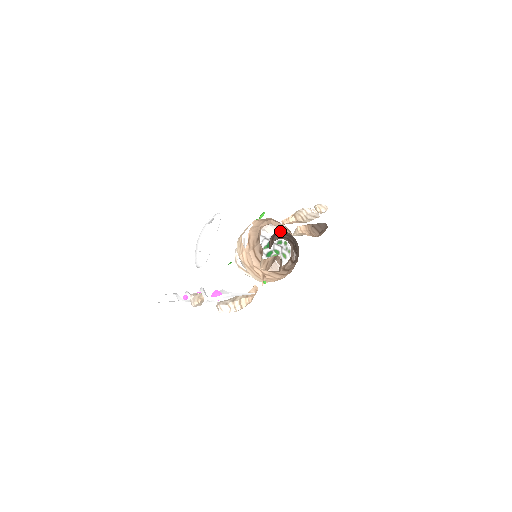
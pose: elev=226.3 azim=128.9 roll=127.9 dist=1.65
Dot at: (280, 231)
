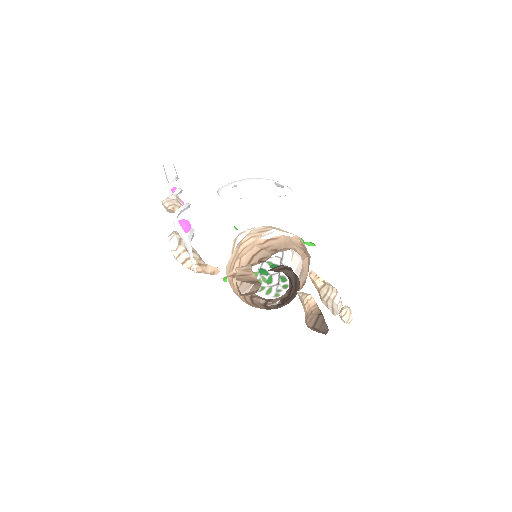
Dot at: (299, 273)
